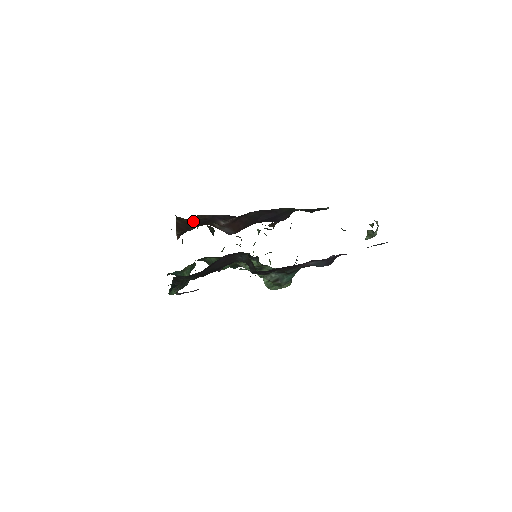
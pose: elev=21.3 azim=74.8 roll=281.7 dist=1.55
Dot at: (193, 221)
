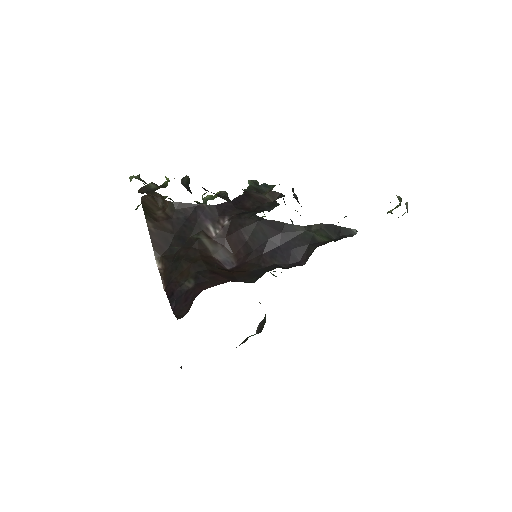
Dot at: (168, 214)
